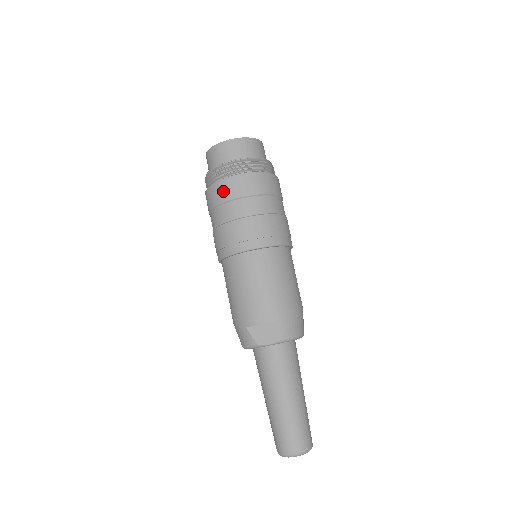
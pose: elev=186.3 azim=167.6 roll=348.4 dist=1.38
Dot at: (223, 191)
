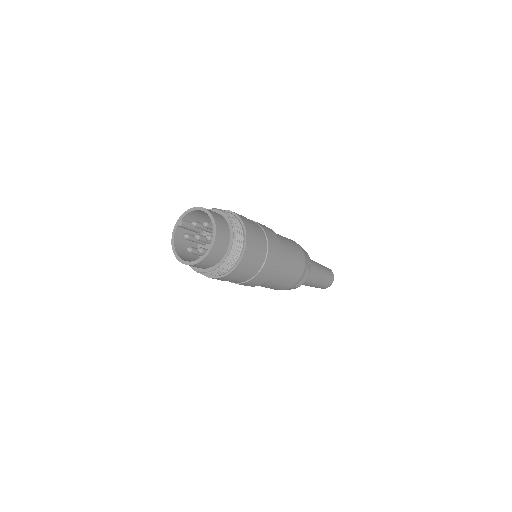
Dot at: (238, 273)
